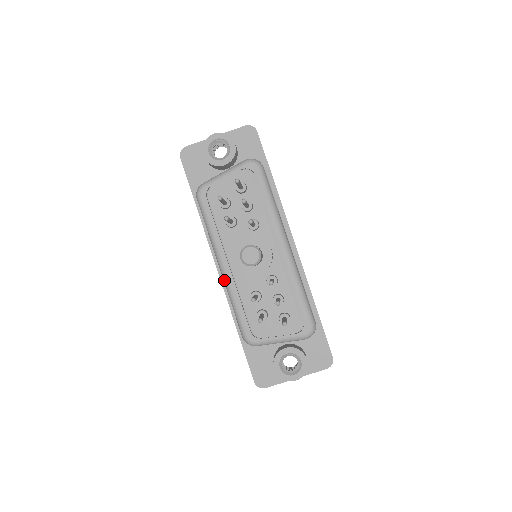
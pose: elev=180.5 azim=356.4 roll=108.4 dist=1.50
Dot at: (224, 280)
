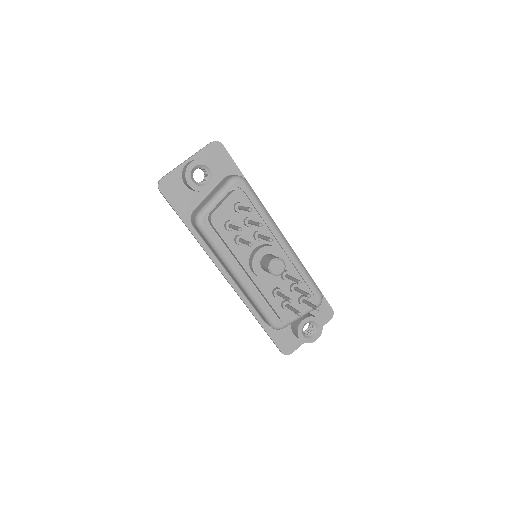
Dot at: (244, 288)
